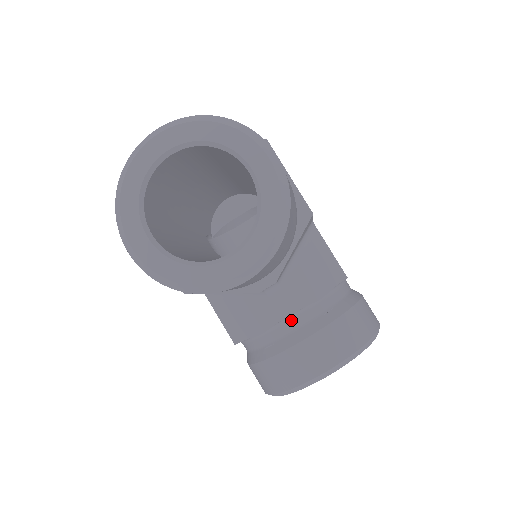
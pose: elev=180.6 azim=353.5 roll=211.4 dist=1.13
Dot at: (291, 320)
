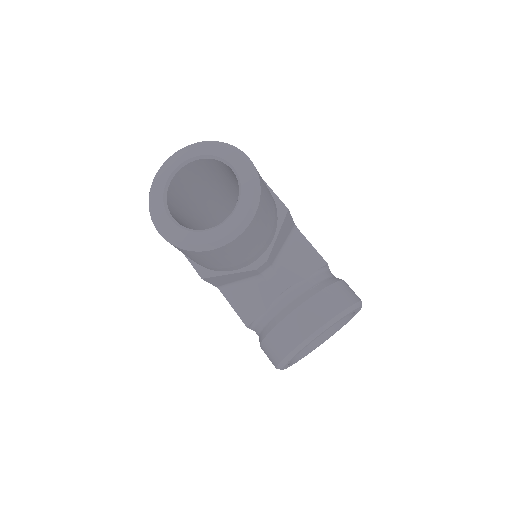
Dot at: (286, 296)
